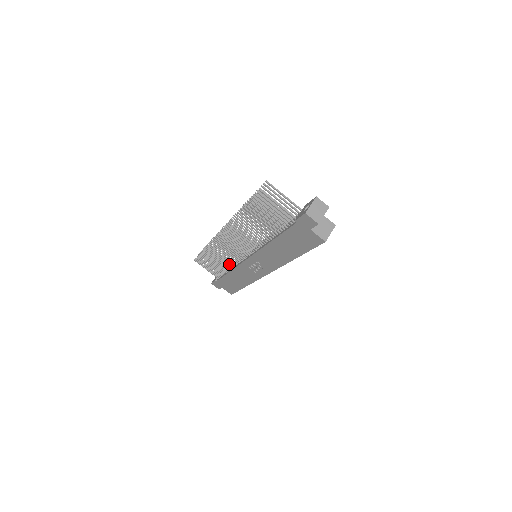
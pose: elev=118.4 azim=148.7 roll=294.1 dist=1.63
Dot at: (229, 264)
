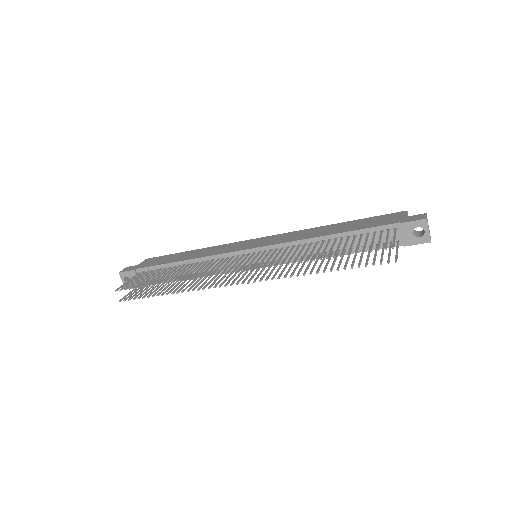
Dot at: occluded
